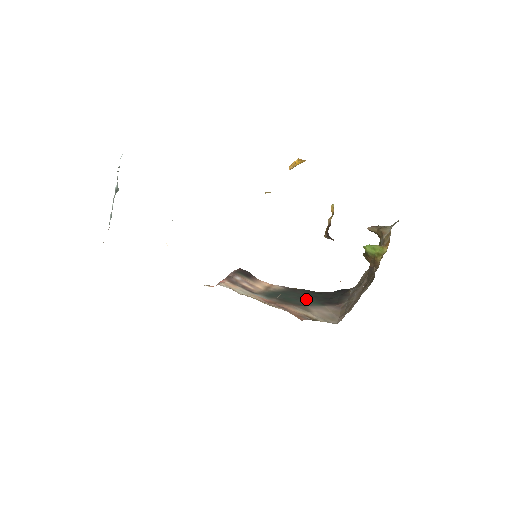
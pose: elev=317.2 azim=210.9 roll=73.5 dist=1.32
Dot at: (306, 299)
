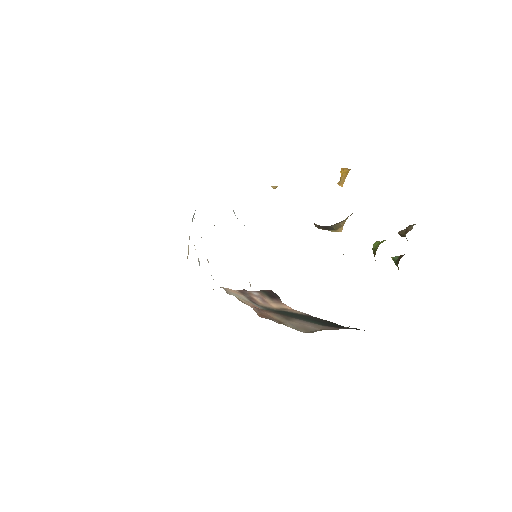
Dot at: (311, 320)
